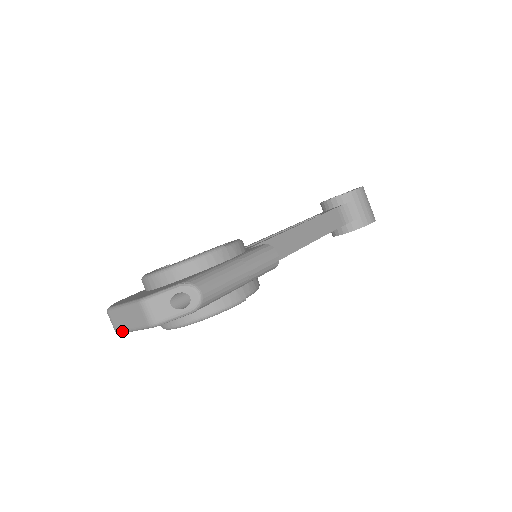
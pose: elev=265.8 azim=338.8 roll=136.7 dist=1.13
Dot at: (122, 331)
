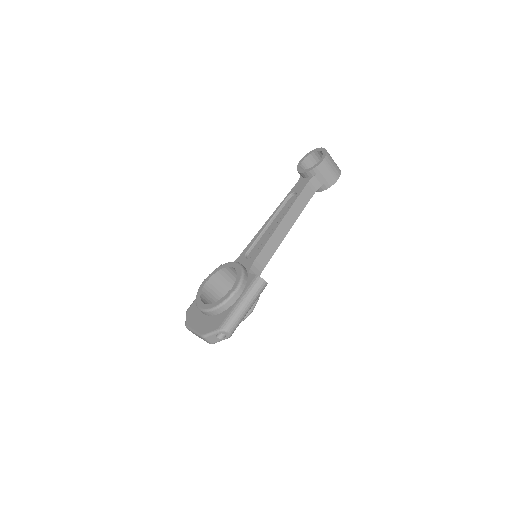
Dot at: occluded
